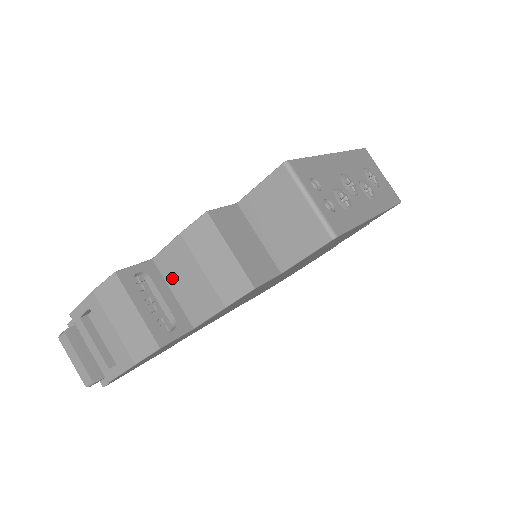
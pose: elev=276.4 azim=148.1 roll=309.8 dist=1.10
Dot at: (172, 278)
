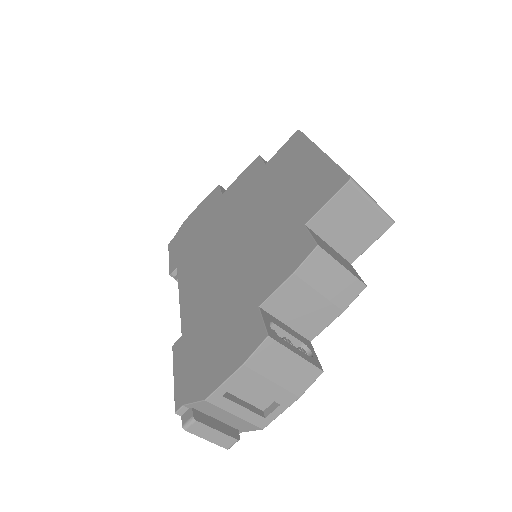
Dot at: (285, 313)
